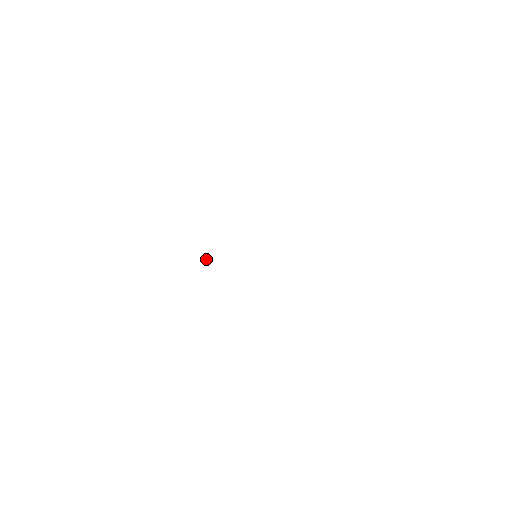
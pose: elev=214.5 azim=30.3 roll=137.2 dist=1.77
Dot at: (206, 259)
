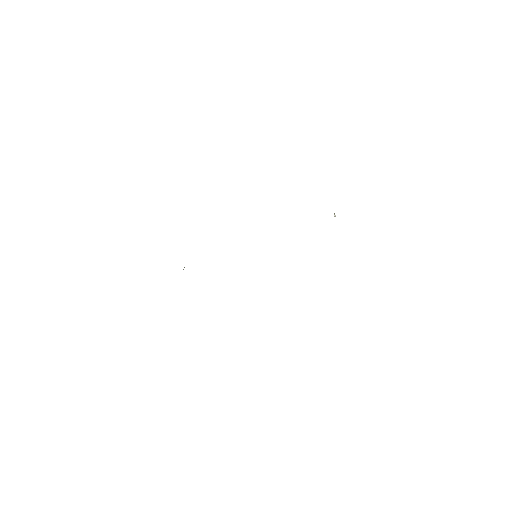
Dot at: occluded
